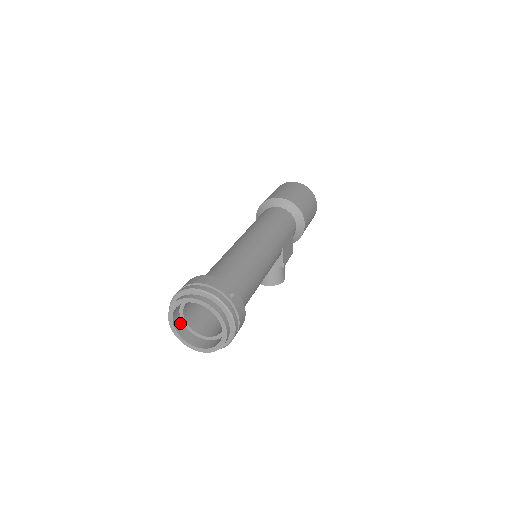
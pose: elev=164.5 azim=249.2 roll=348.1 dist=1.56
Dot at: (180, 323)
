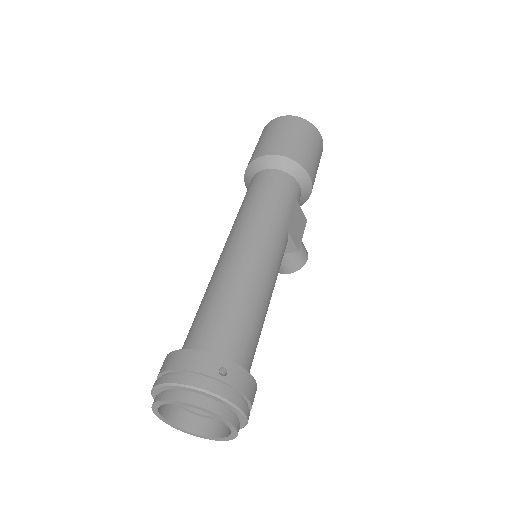
Dot at: (177, 411)
